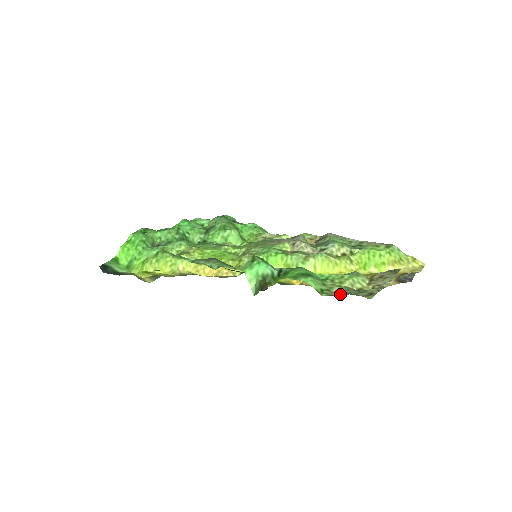
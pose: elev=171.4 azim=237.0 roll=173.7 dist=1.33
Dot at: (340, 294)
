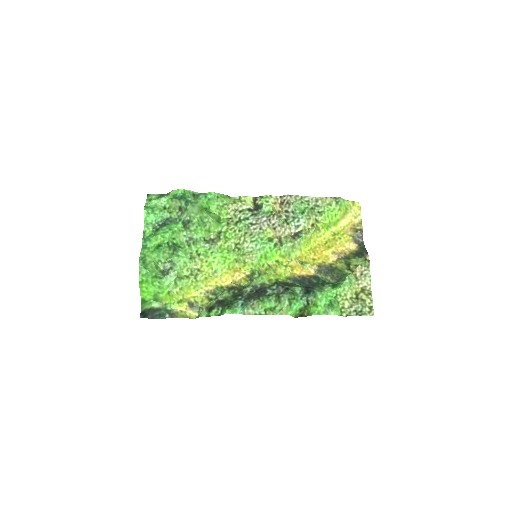
Dot at: (355, 314)
